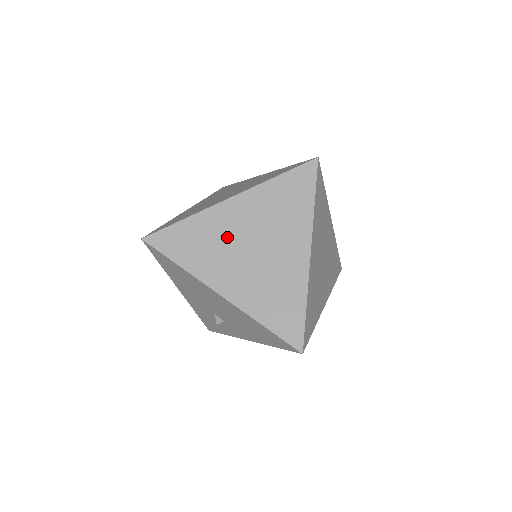
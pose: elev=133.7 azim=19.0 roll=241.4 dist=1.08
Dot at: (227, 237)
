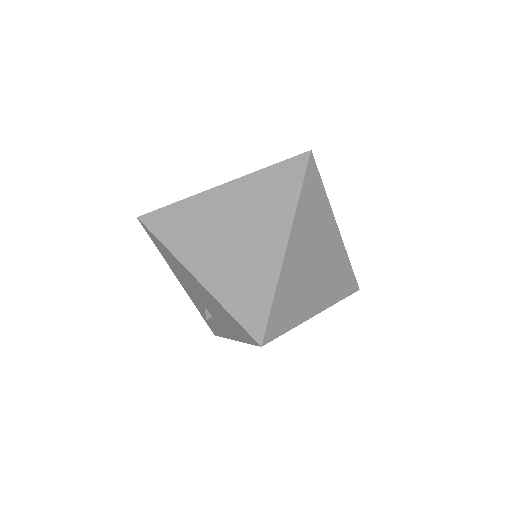
Dot at: (211, 221)
